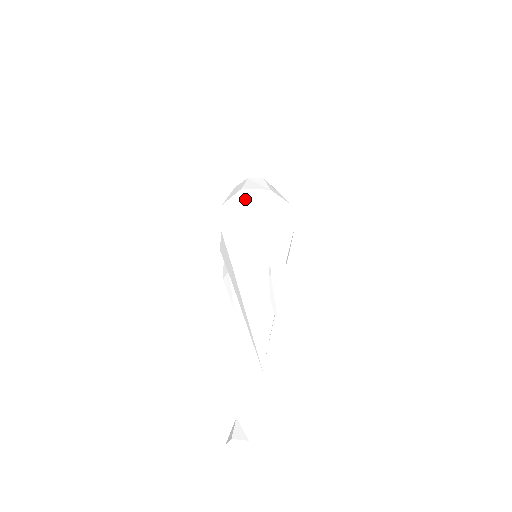
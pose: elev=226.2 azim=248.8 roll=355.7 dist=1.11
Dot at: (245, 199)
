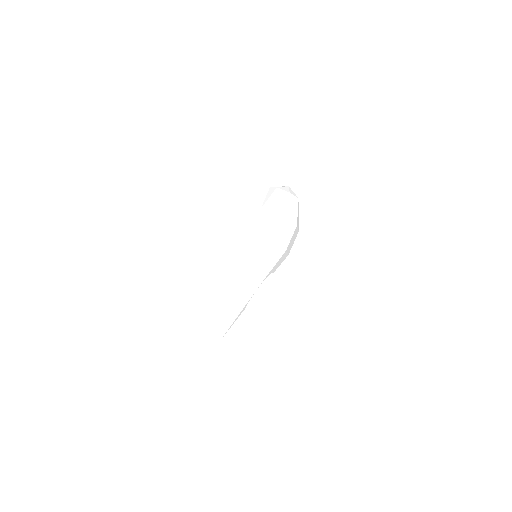
Dot at: (279, 229)
